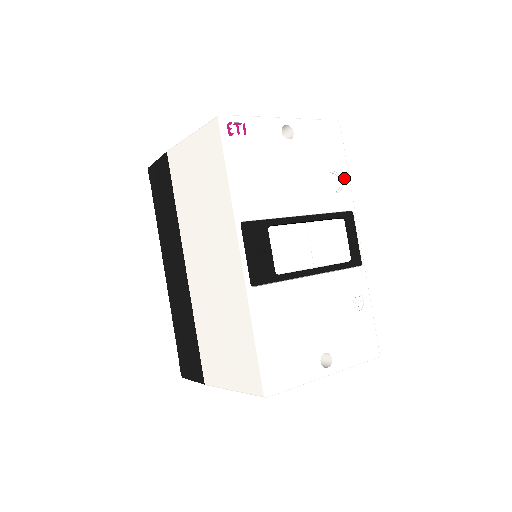
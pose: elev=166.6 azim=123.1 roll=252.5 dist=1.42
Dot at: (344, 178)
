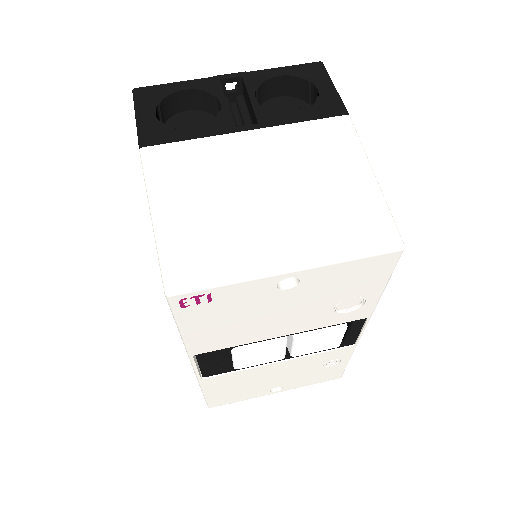
Dot at: (371, 298)
